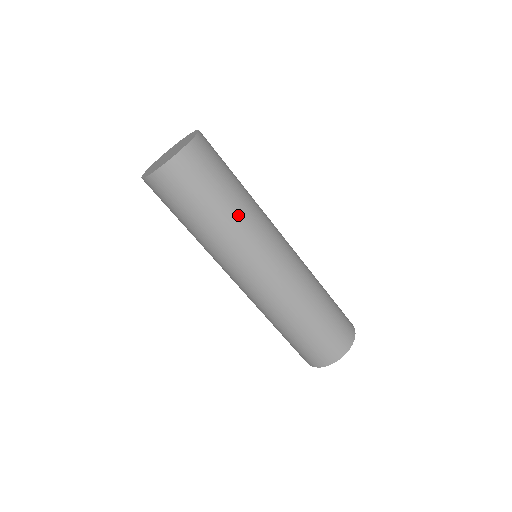
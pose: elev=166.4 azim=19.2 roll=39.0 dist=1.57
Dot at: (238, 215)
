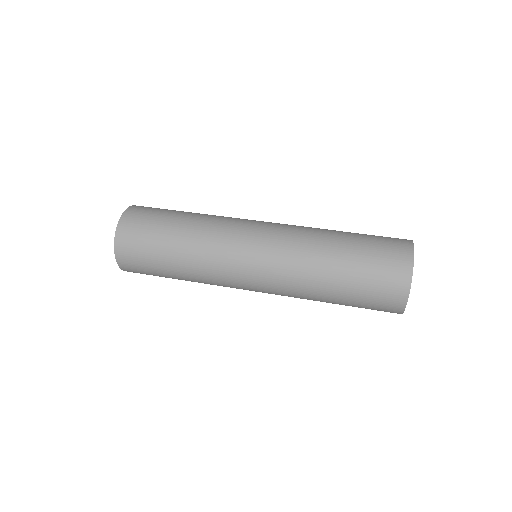
Dot at: (192, 277)
